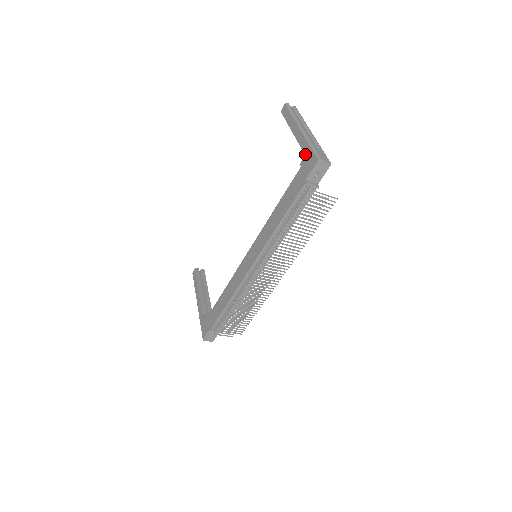
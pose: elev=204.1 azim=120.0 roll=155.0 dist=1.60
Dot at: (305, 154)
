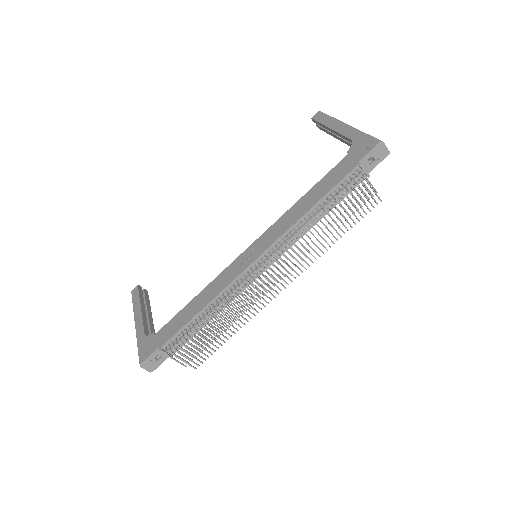
Dot at: (356, 141)
